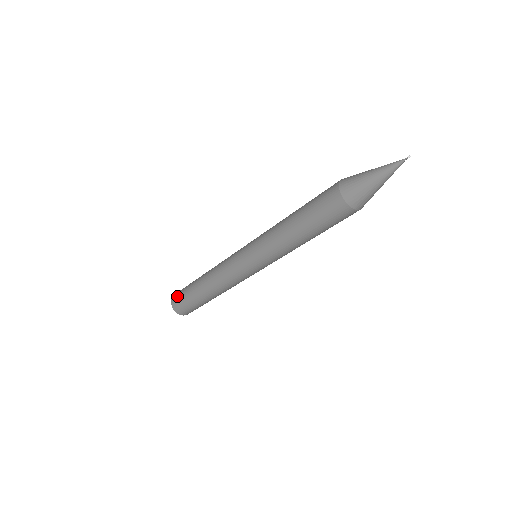
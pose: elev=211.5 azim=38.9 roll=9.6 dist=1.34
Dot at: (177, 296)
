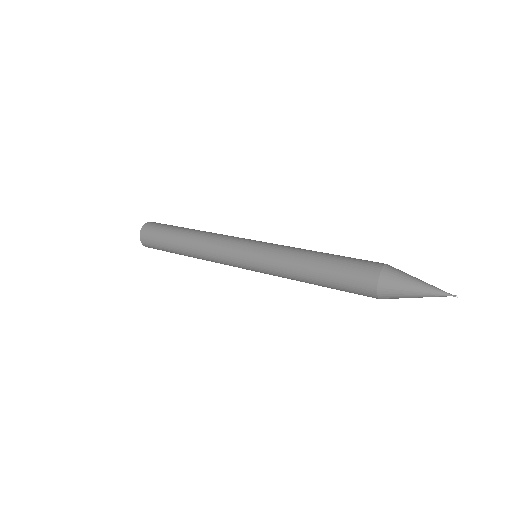
Dot at: (149, 240)
